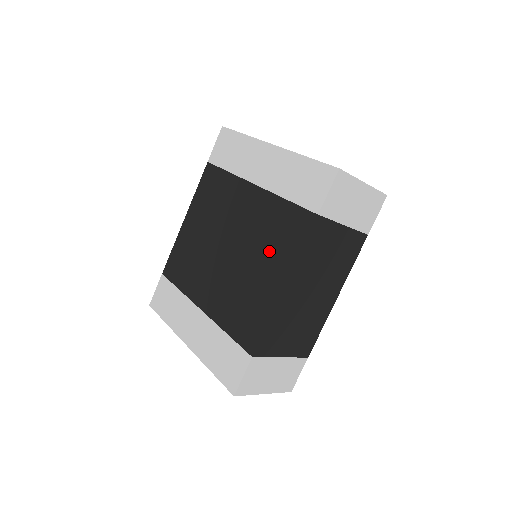
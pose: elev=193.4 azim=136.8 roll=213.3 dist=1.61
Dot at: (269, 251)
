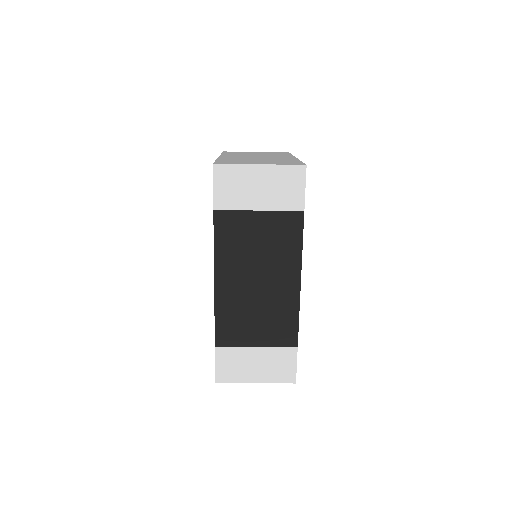
Dot at: occluded
